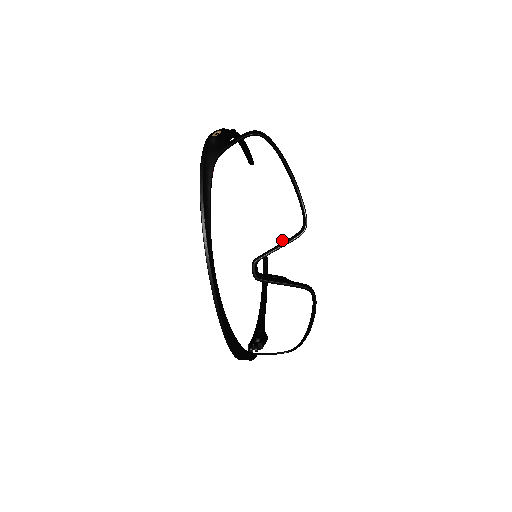
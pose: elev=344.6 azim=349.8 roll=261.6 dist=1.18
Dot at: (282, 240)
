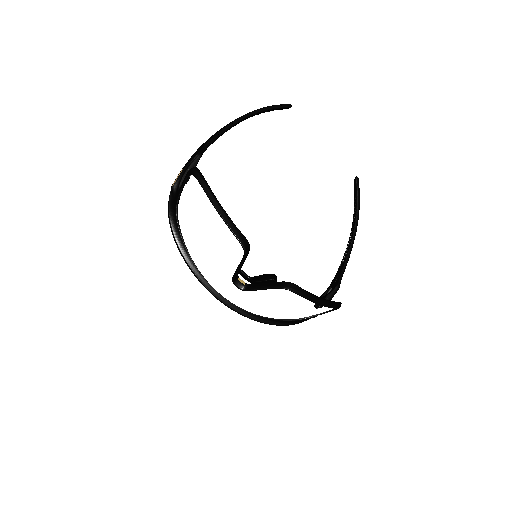
Dot at: (238, 262)
